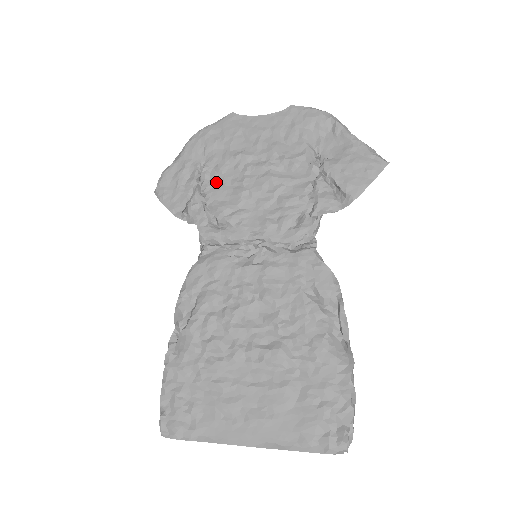
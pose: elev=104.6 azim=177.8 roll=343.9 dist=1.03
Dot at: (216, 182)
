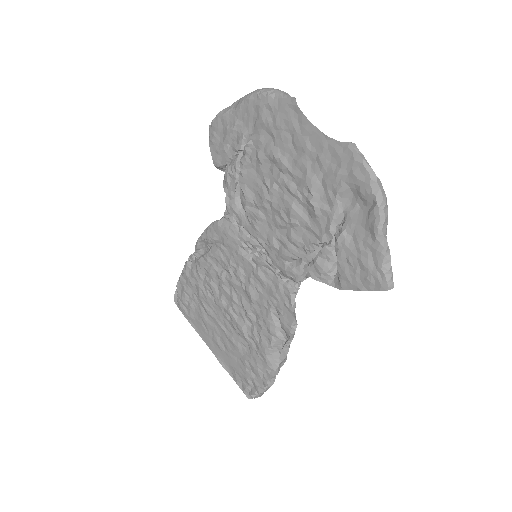
Dot at: (253, 166)
